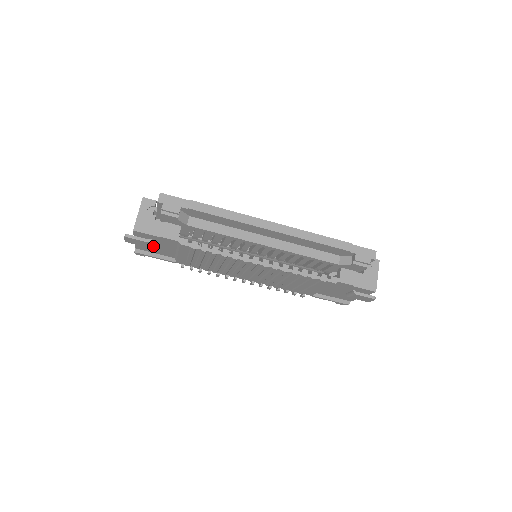
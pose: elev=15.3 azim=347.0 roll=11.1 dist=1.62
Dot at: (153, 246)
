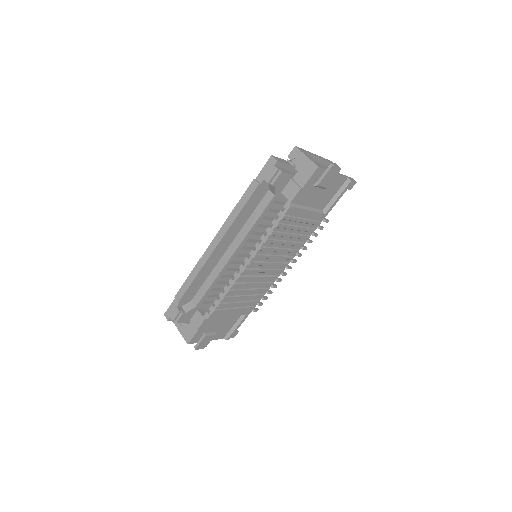
Dot at: (218, 330)
